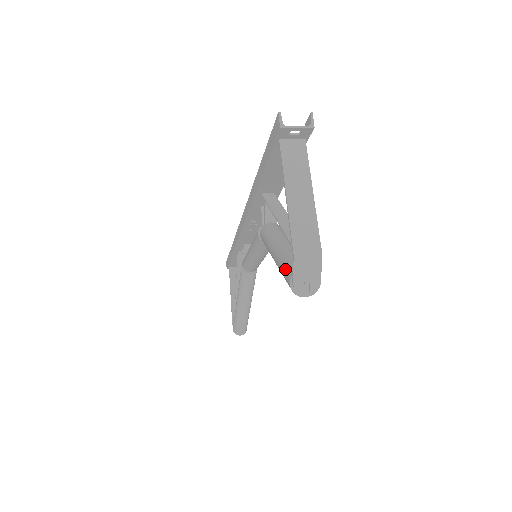
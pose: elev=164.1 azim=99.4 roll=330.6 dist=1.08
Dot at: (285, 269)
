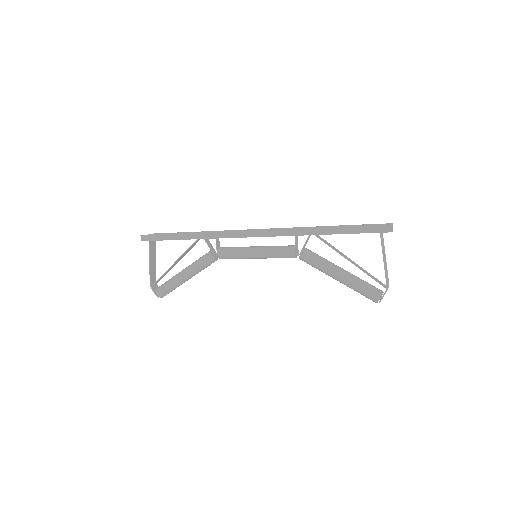
Dot at: (369, 291)
